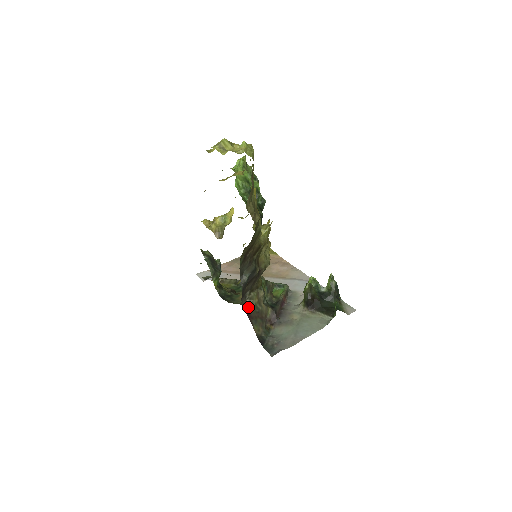
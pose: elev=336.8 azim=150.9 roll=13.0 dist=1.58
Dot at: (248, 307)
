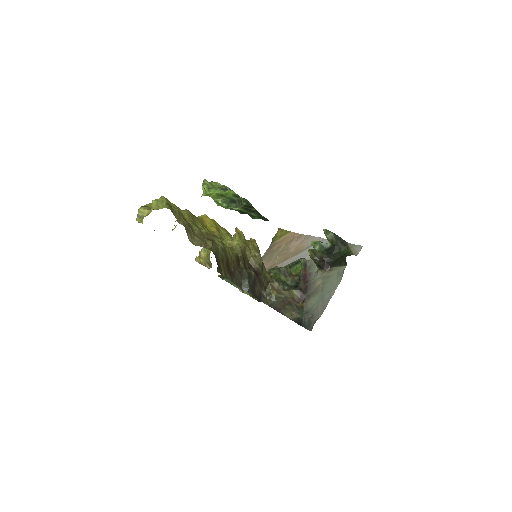
Dot at: (271, 303)
